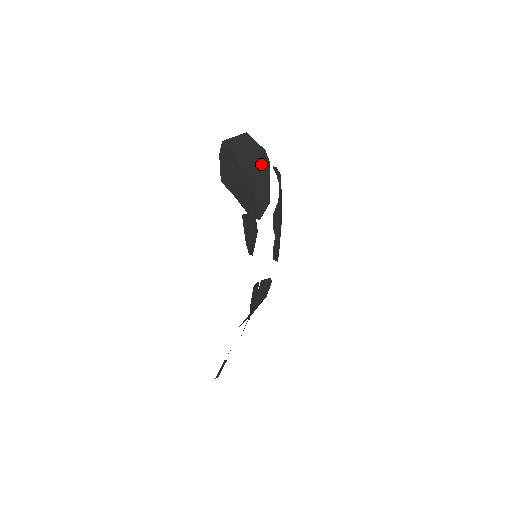
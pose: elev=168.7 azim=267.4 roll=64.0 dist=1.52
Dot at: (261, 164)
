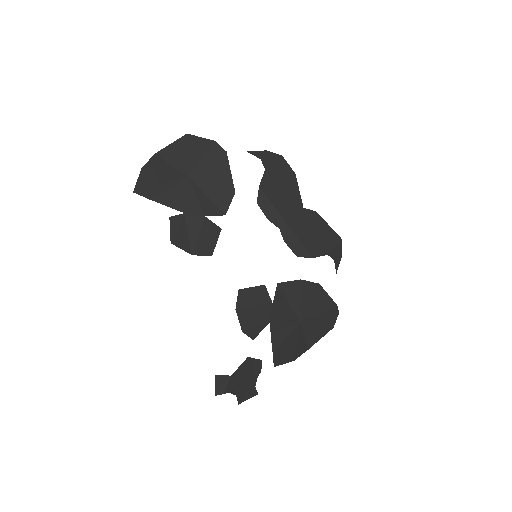
Dot at: (210, 157)
